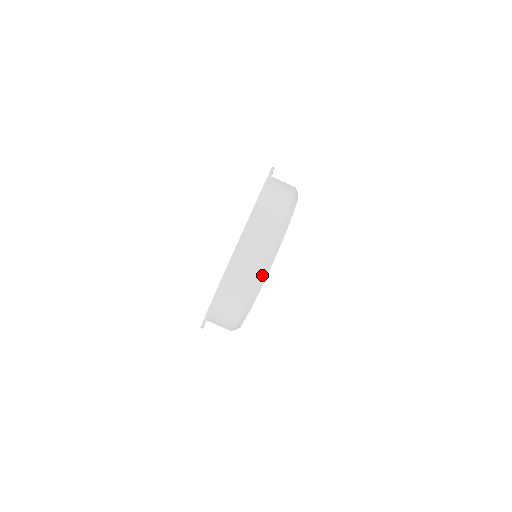
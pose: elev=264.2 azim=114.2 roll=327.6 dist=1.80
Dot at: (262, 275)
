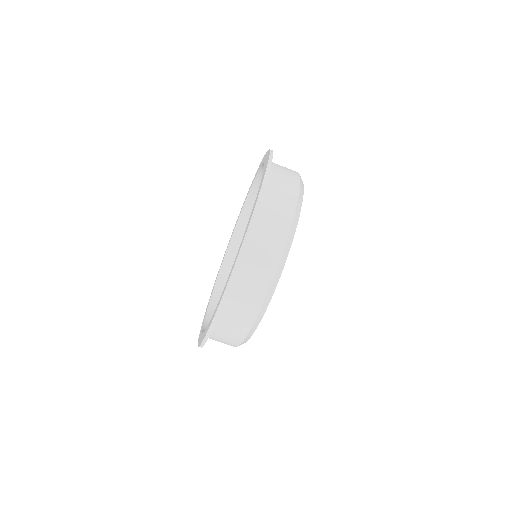
Dot at: (297, 204)
